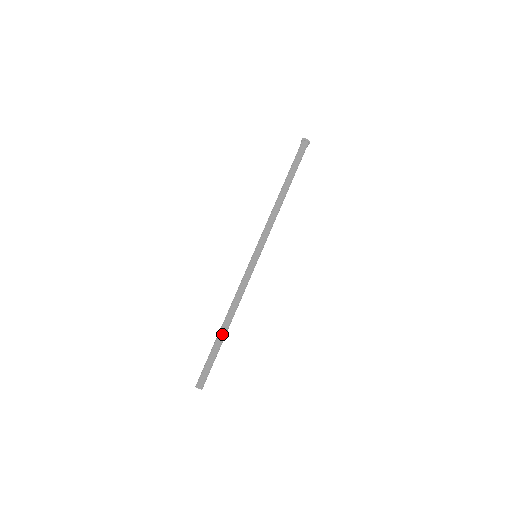
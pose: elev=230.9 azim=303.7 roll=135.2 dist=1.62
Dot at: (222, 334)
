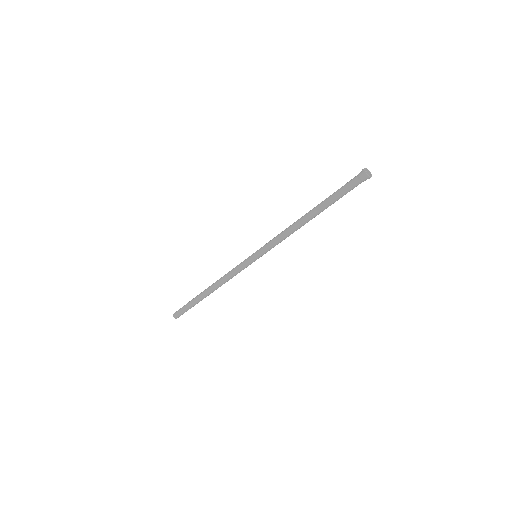
Dot at: (203, 297)
